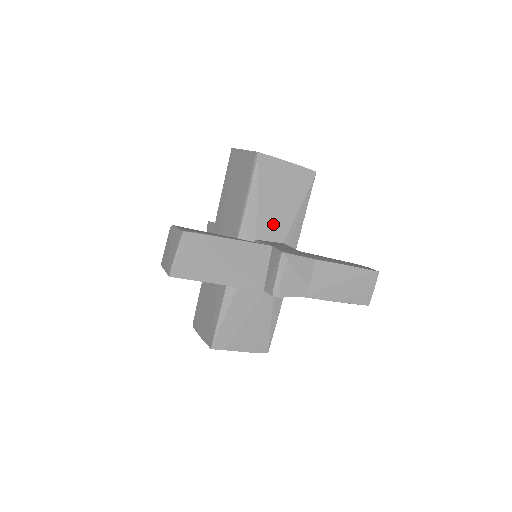
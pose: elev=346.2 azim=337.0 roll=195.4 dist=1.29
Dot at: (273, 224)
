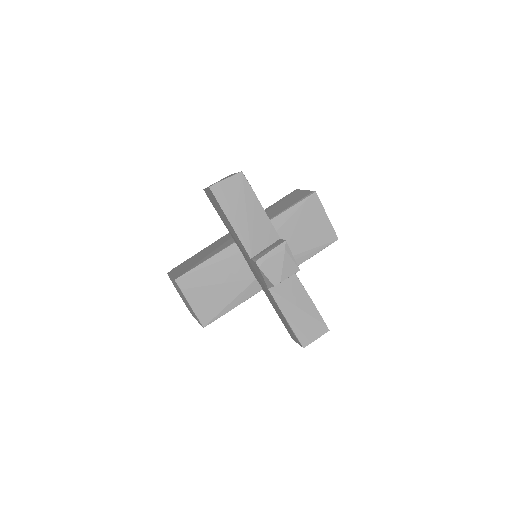
Dot at: (286, 241)
